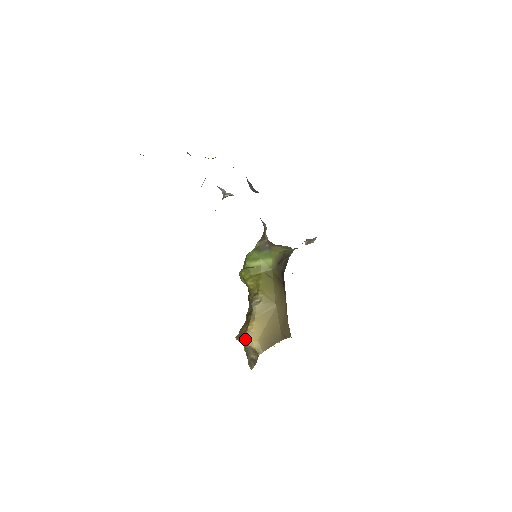
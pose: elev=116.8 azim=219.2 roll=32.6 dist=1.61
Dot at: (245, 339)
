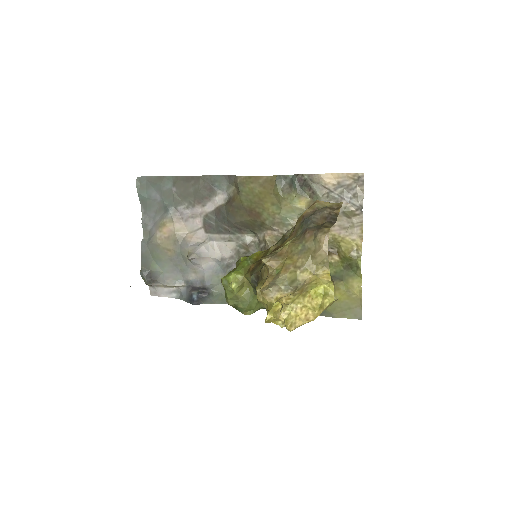
Dot at: occluded
